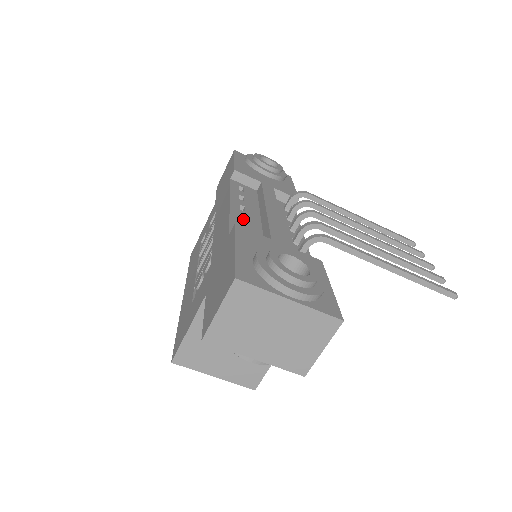
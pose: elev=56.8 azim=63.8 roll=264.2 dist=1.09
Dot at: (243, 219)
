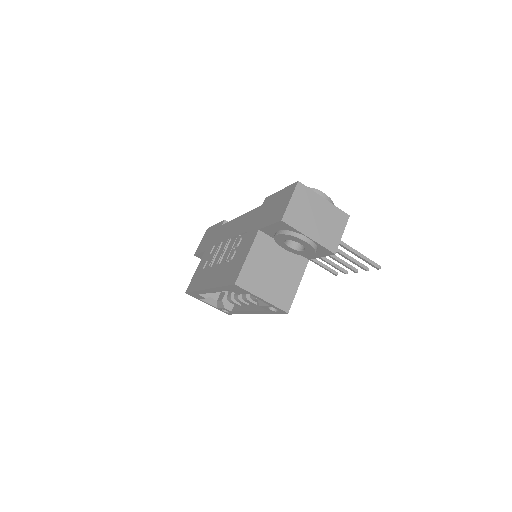
Dot at: occluded
